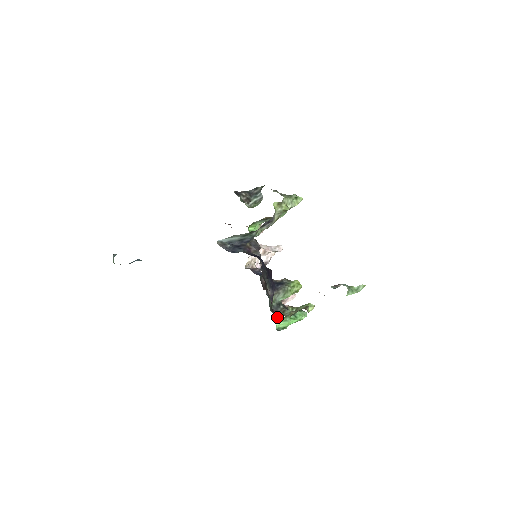
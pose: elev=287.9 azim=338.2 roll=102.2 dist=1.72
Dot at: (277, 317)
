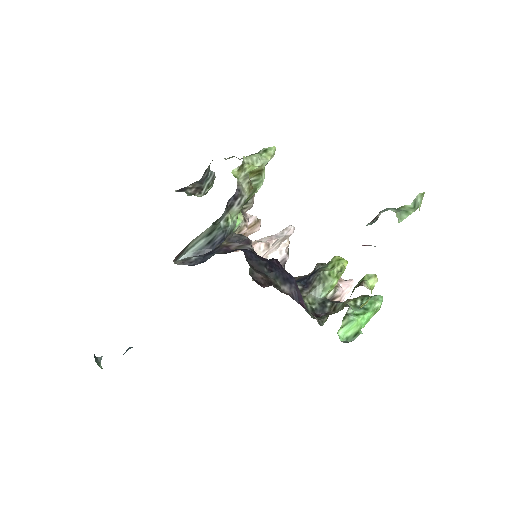
Dot at: (324, 321)
